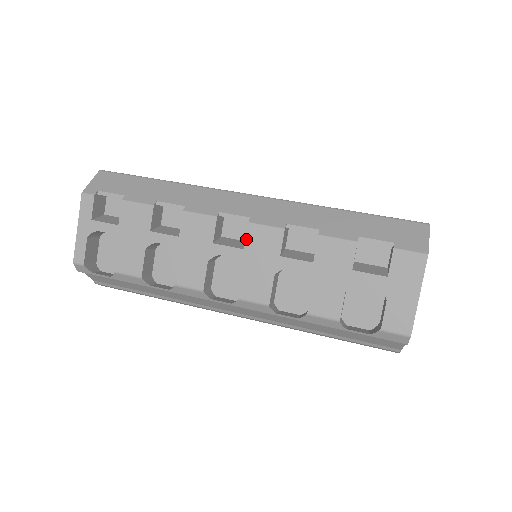
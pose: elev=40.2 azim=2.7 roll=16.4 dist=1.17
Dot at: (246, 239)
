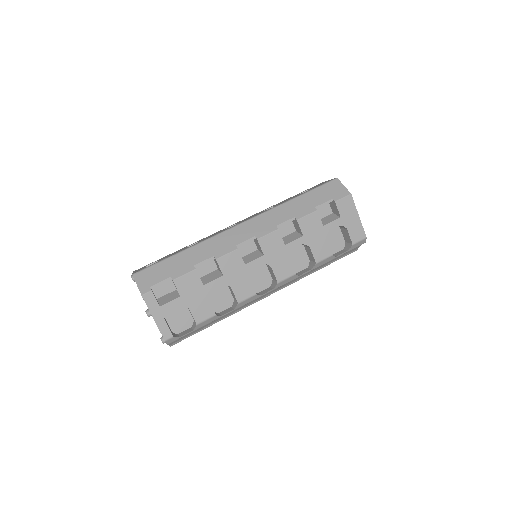
Dot at: (262, 249)
